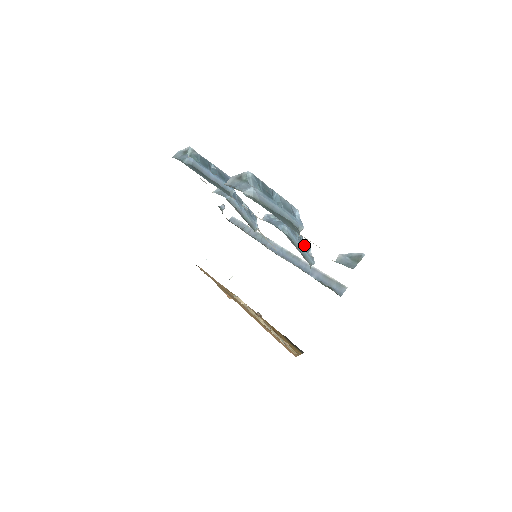
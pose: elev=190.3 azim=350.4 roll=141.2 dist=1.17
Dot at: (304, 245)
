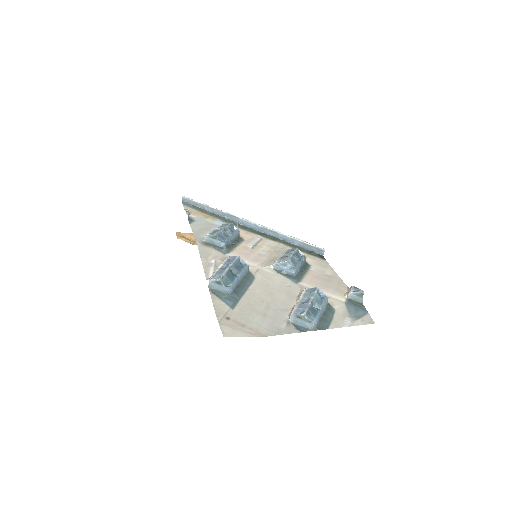
Dot at: (299, 257)
